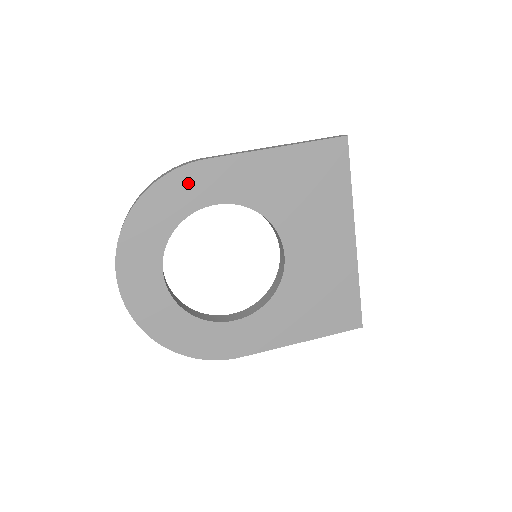
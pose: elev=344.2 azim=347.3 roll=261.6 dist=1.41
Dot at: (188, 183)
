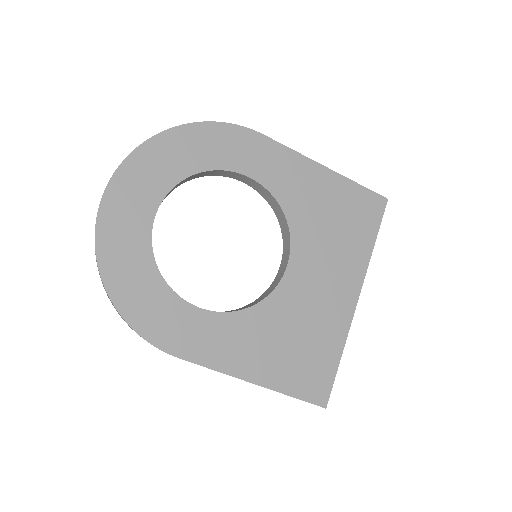
Dot at: (236, 142)
